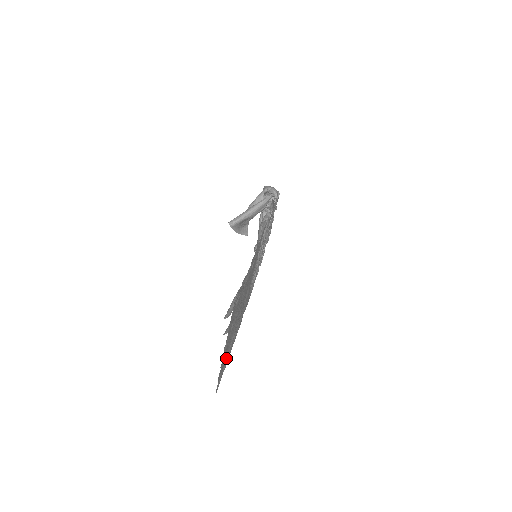
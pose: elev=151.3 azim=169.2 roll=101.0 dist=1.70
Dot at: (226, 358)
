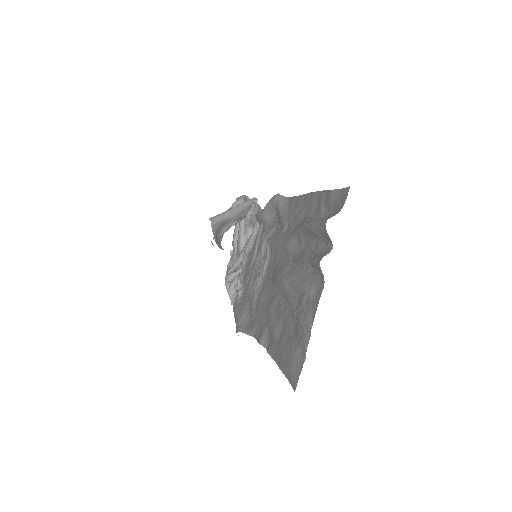
Dot at: (283, 354)
